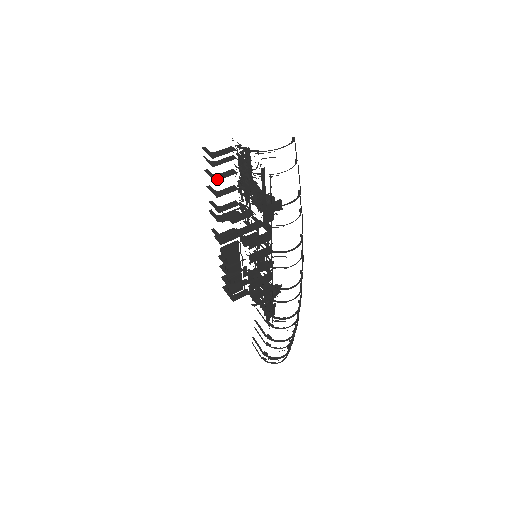
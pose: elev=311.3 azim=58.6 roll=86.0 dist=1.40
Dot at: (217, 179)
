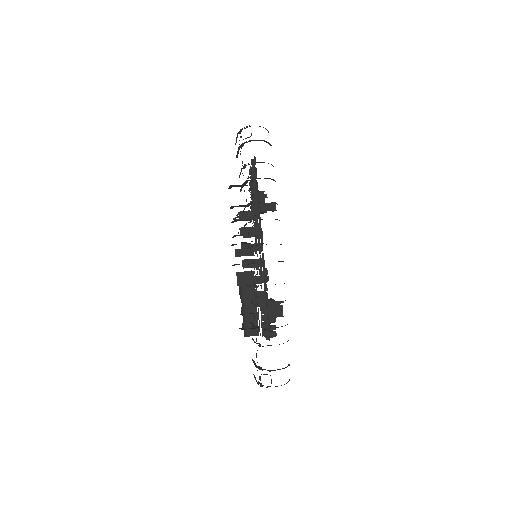
Dot at: occluded
